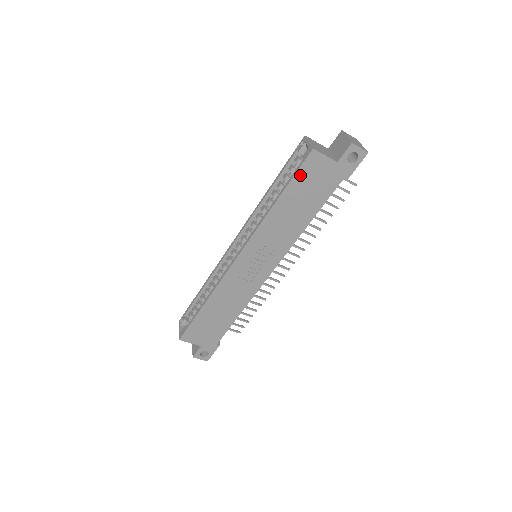
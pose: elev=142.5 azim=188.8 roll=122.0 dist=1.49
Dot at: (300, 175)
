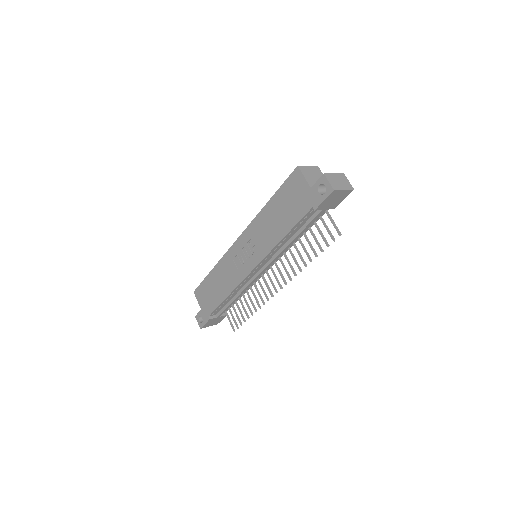
Dot at: (286, 186)
